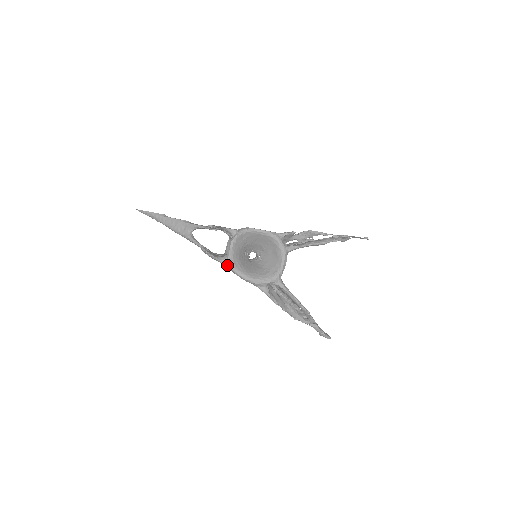
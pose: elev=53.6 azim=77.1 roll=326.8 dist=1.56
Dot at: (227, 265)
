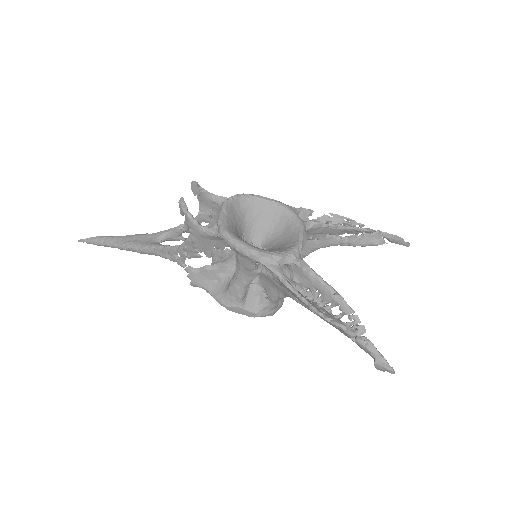
Dot at: (216, 233)
